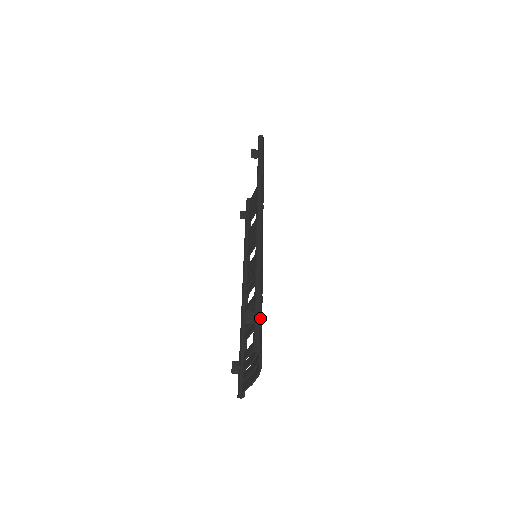
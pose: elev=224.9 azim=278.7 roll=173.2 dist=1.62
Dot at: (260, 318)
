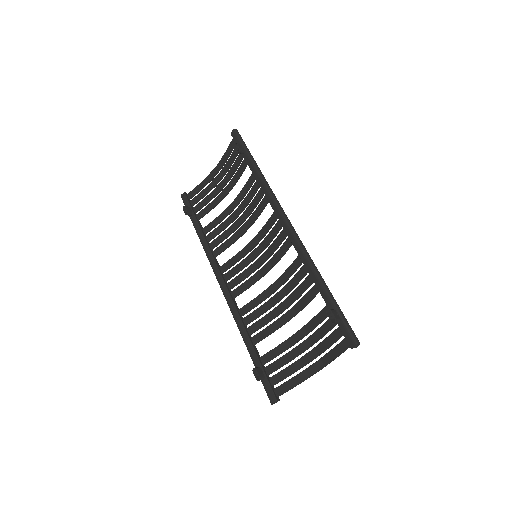
Dot at: (344, 316)
